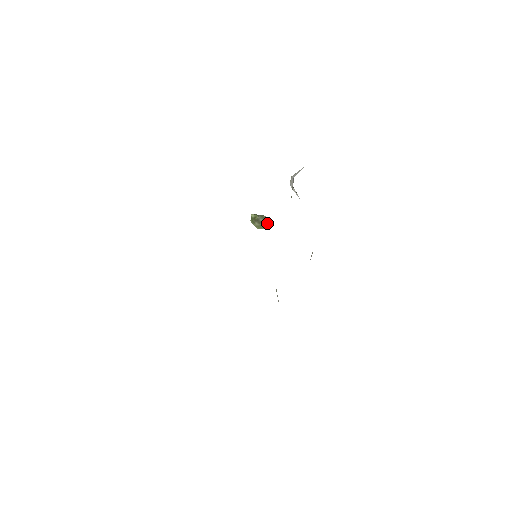
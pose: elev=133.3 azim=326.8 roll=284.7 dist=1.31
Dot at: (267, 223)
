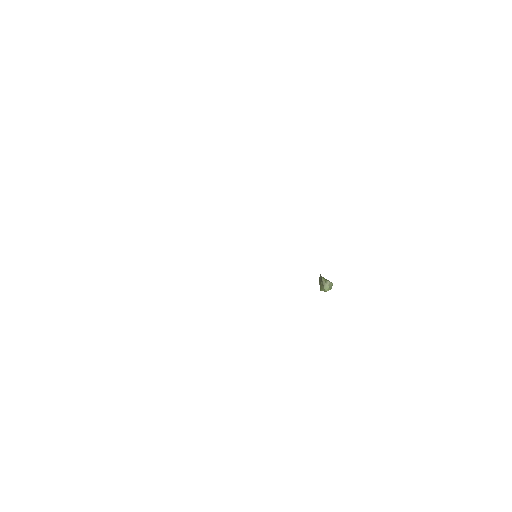
Dot at: (325, 284)
